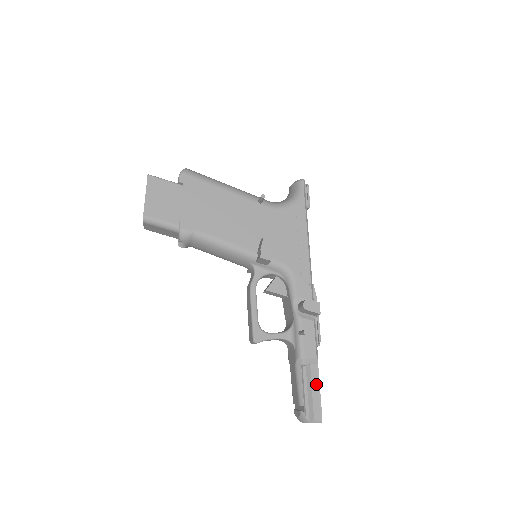
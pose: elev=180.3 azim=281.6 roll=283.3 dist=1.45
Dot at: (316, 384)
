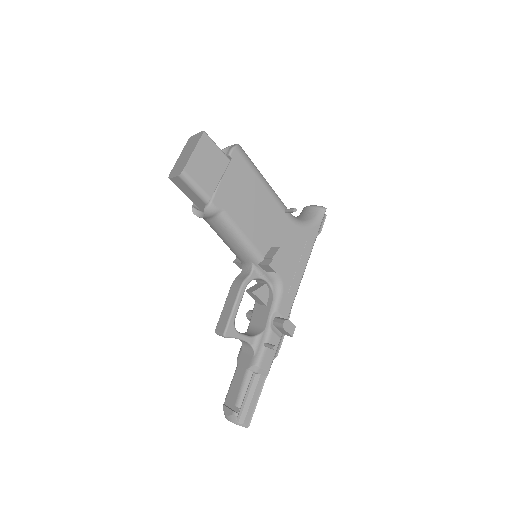
Dot at: (258, 393)
